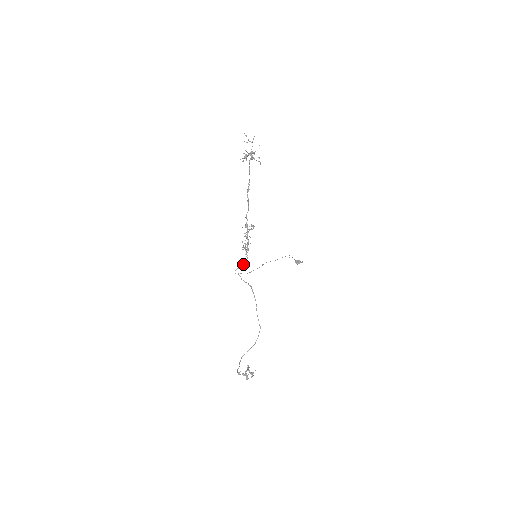
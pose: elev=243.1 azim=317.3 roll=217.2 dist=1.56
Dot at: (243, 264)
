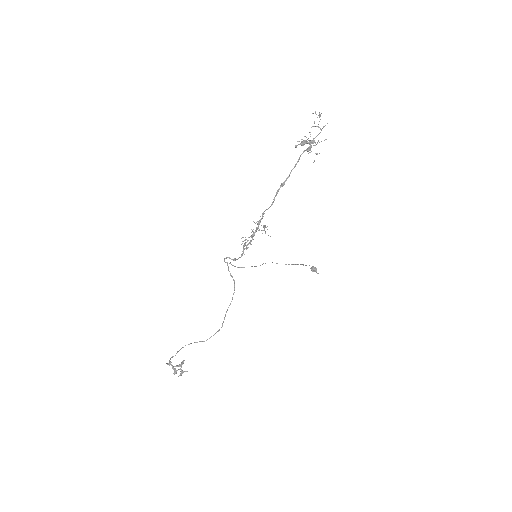
Dot at: (235, 258)
